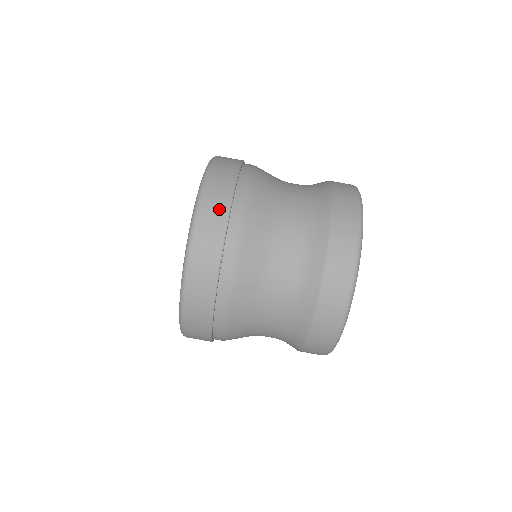
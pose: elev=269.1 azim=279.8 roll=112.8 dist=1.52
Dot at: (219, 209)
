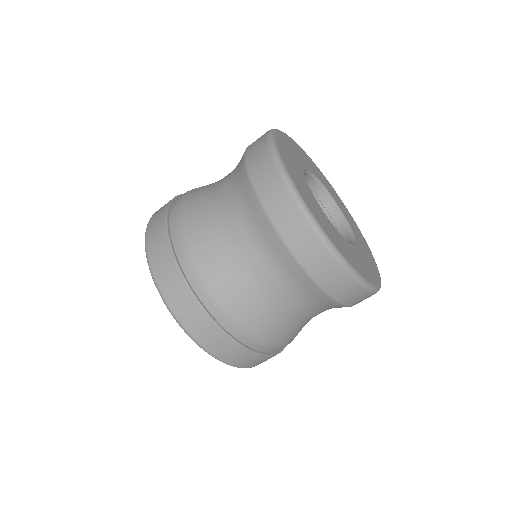
Dot at: (258, 360)
